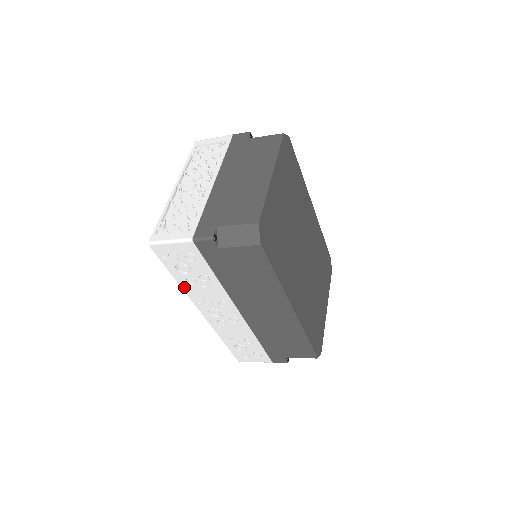
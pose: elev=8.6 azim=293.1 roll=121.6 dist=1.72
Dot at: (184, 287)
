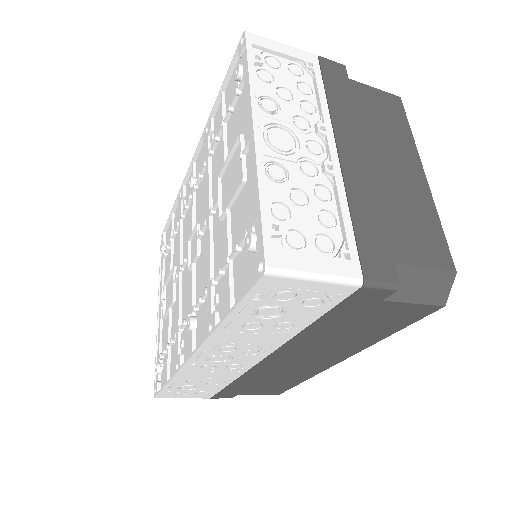
Dot at: (220, 330)
